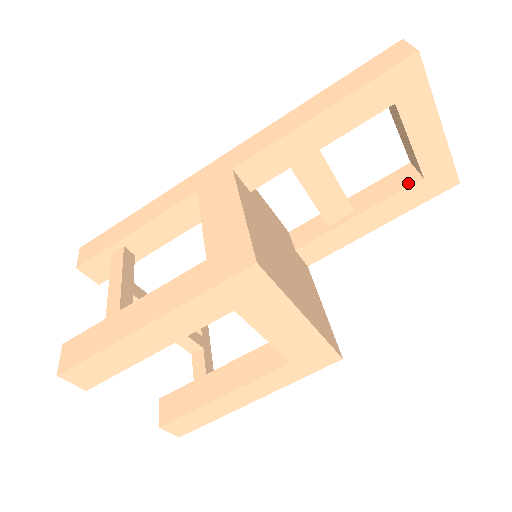
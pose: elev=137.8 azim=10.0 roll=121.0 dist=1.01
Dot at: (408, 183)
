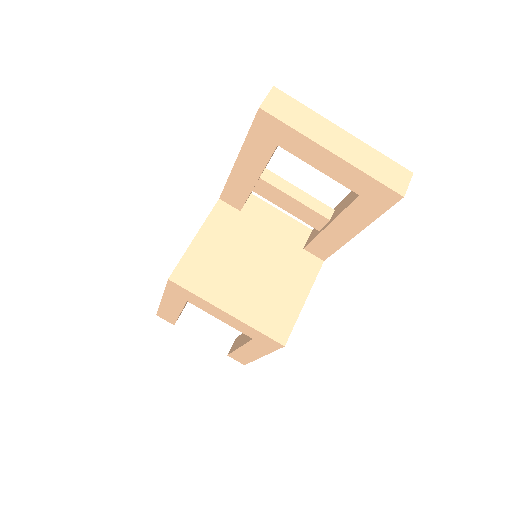
Dot at: (353, 198)
